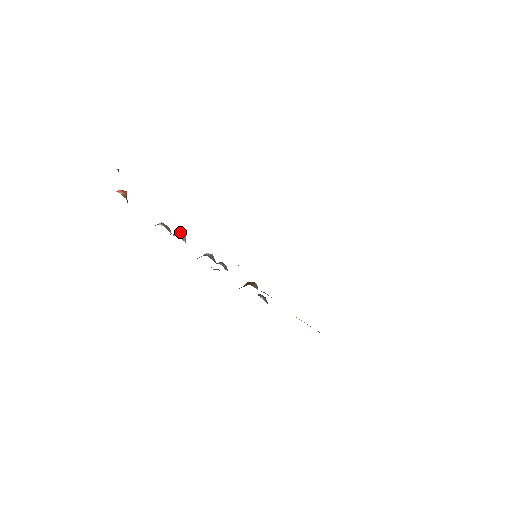
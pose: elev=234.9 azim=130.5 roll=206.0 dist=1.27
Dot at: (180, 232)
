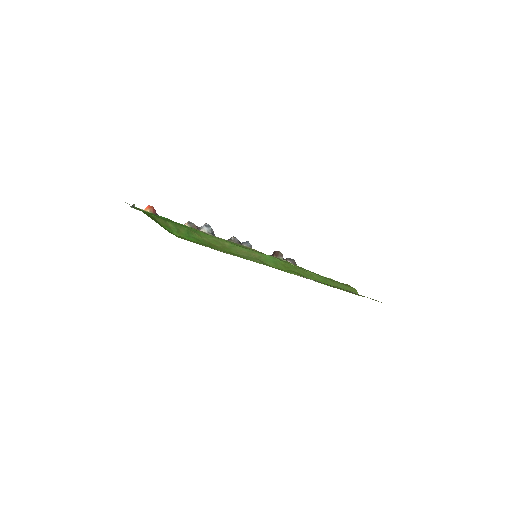
Dot at: (206, 225)
